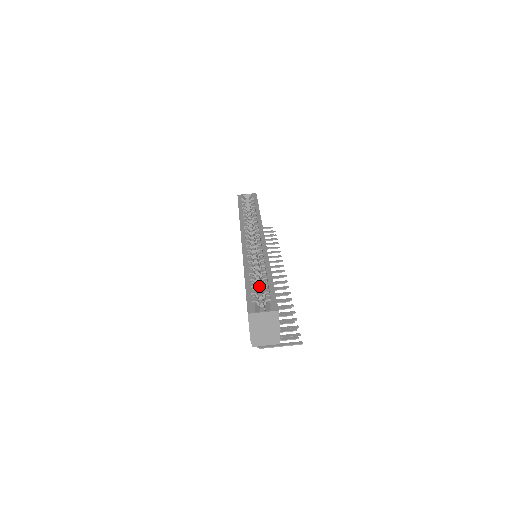
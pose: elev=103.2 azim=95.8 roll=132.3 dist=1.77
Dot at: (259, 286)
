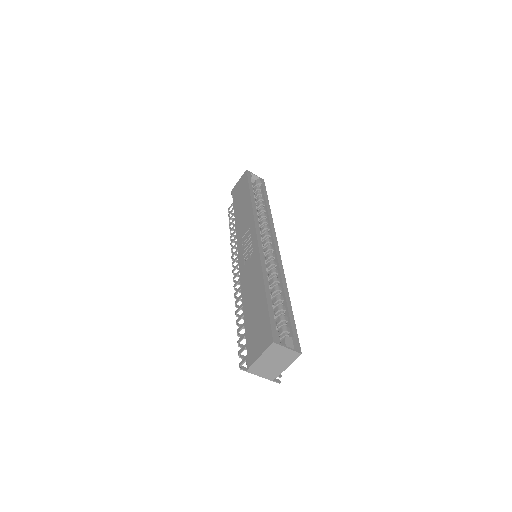
Dot at: occluded
